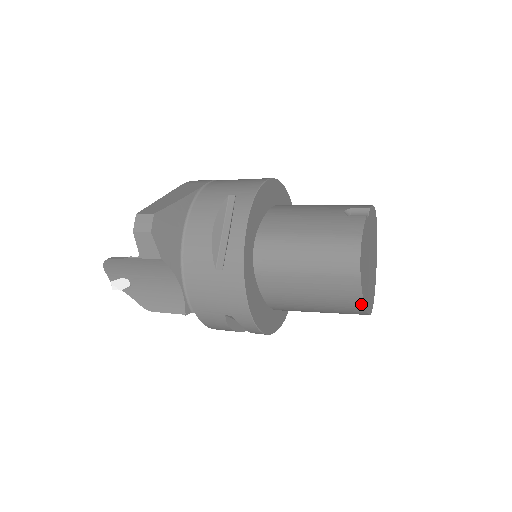
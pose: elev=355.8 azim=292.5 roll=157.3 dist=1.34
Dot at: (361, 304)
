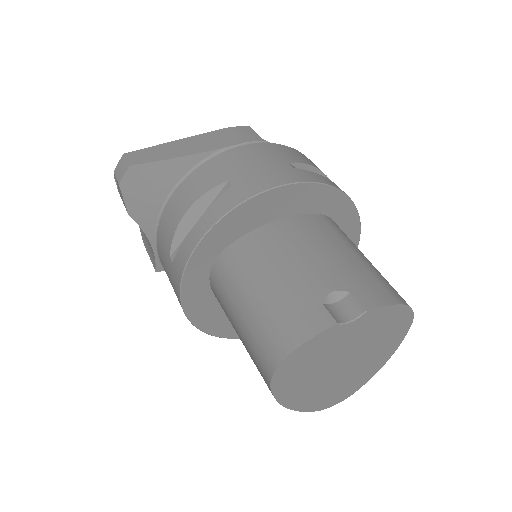
Dot at: (283, 403)
